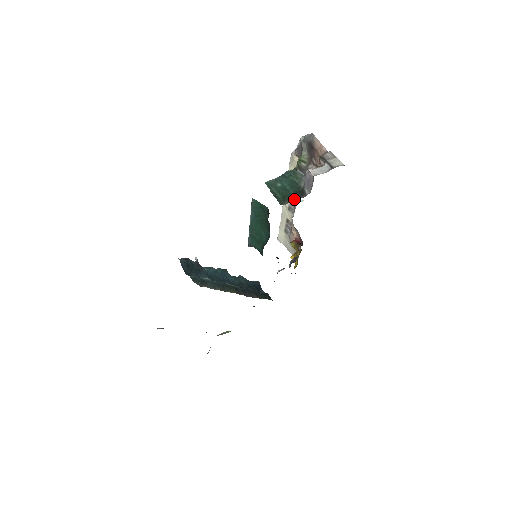
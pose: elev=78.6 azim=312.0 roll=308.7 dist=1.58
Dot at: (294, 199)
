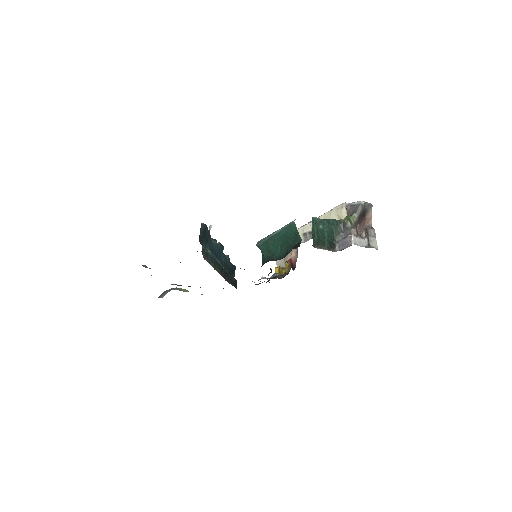
Dot at: (325, 247)
